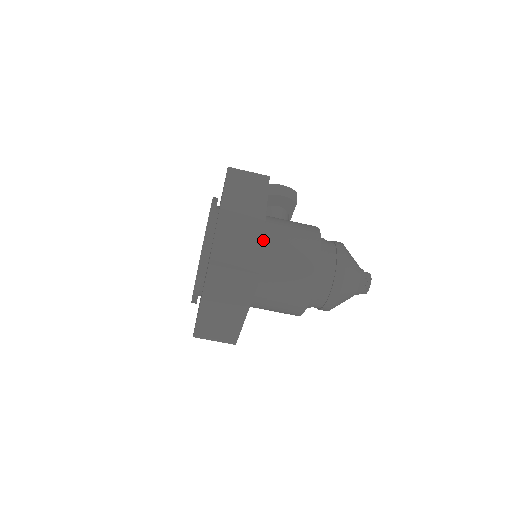
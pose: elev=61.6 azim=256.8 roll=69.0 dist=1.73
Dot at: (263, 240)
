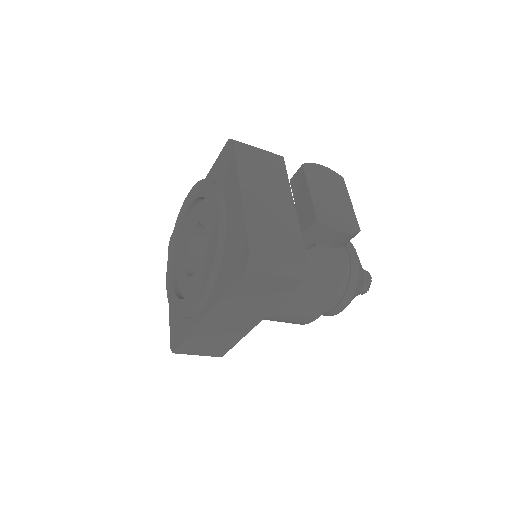
Dot at: occluded
